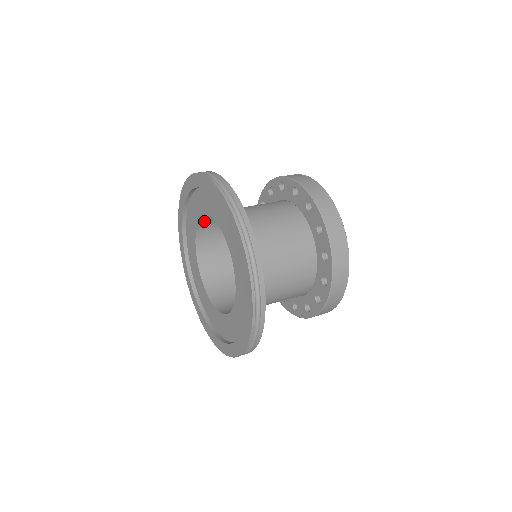
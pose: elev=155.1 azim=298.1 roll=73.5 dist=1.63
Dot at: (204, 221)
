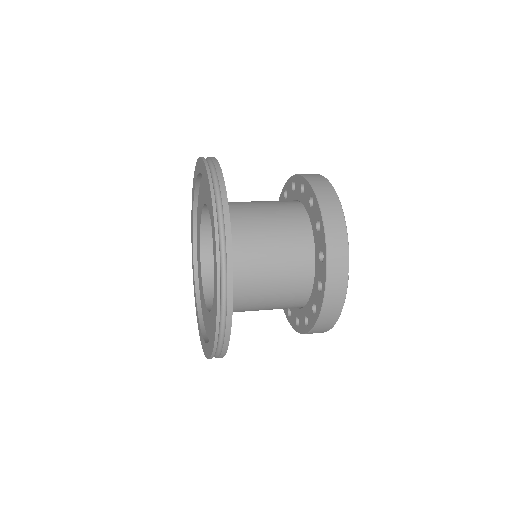
Dot at: (207, 229)
